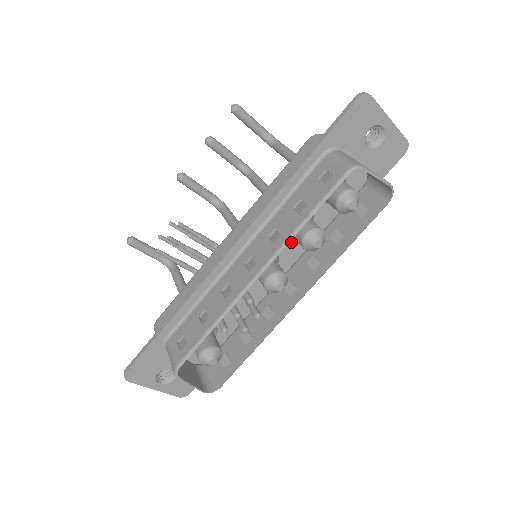
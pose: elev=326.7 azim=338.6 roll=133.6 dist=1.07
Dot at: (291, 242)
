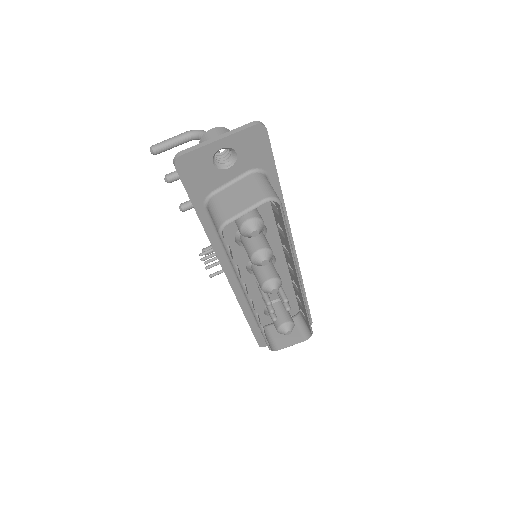
Dot at: occluded
